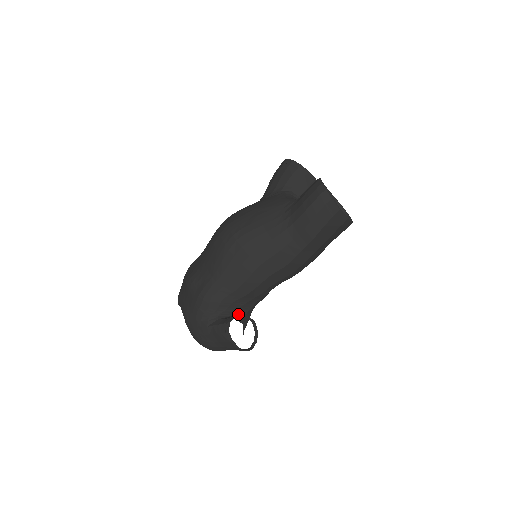
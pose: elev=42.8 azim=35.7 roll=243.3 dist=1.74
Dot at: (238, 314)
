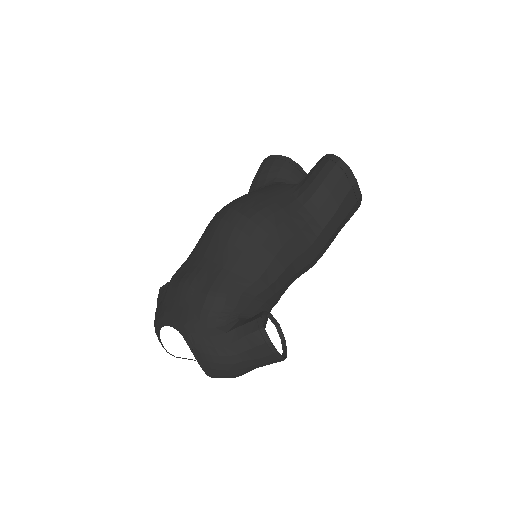
Dot at: occluded
